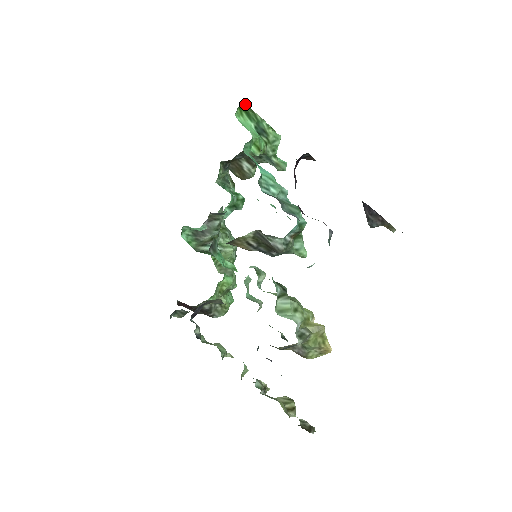
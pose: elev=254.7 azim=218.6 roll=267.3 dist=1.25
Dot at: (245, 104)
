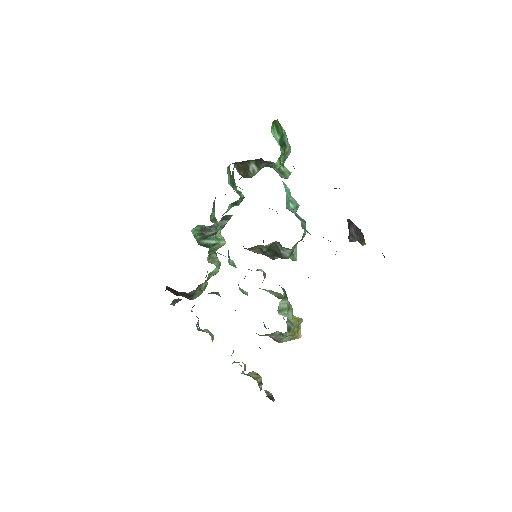
Dot at: occluded
